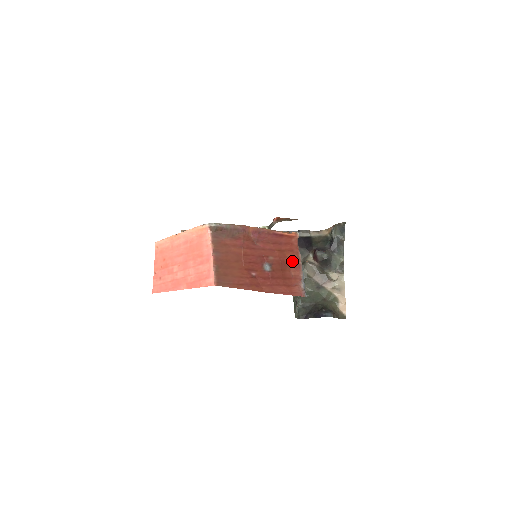
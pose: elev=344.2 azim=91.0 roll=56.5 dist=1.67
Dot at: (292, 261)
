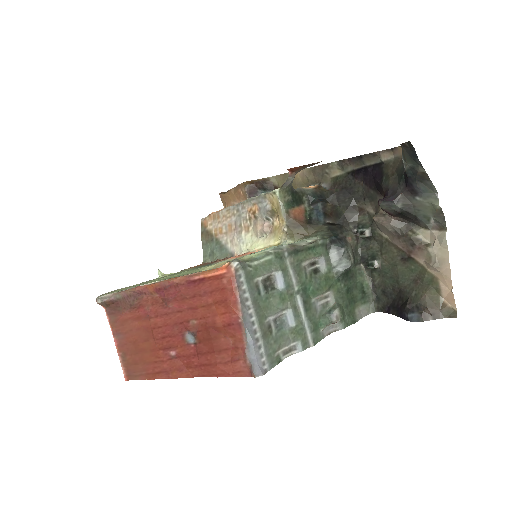
Dot at: (227, 320)
